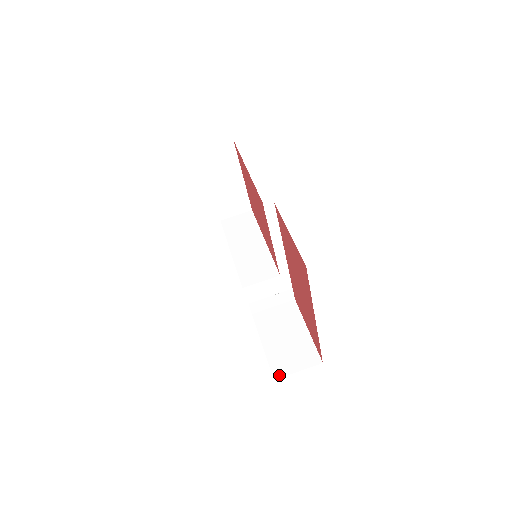
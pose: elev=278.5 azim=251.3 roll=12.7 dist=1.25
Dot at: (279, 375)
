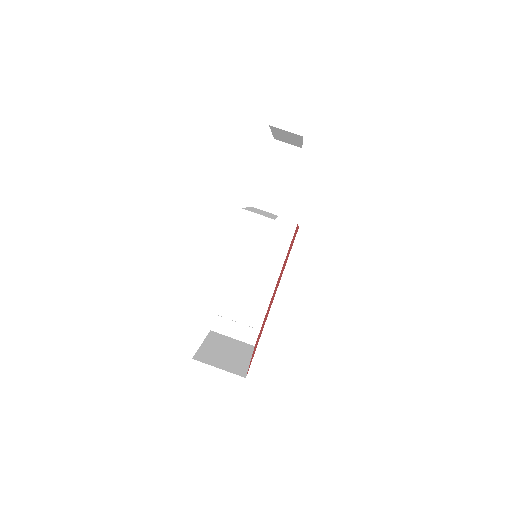
Dot at: (200, 359)
